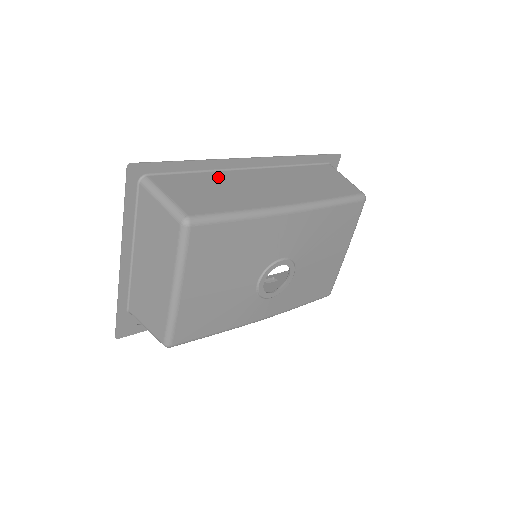
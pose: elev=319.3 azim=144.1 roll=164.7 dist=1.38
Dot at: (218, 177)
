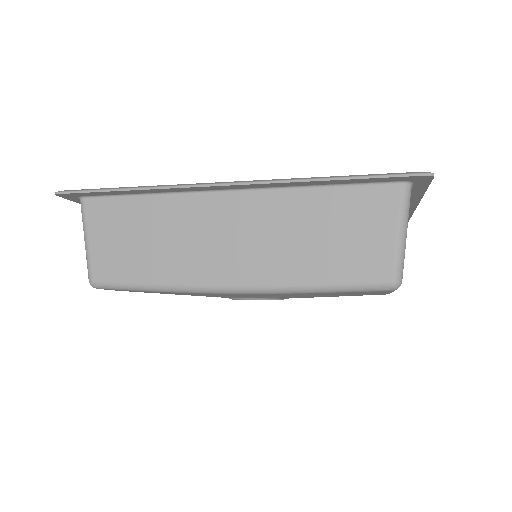
Dot at: (165, 209)
